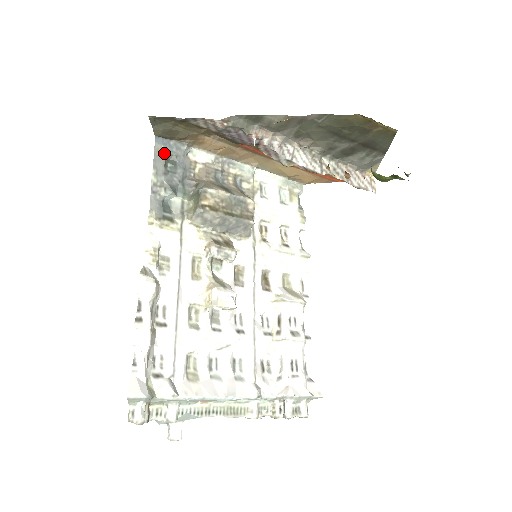
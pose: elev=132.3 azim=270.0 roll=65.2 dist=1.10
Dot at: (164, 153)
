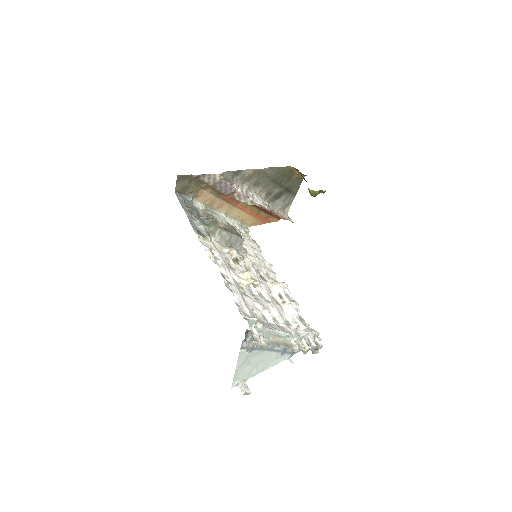
Dot at: (183, 201)
